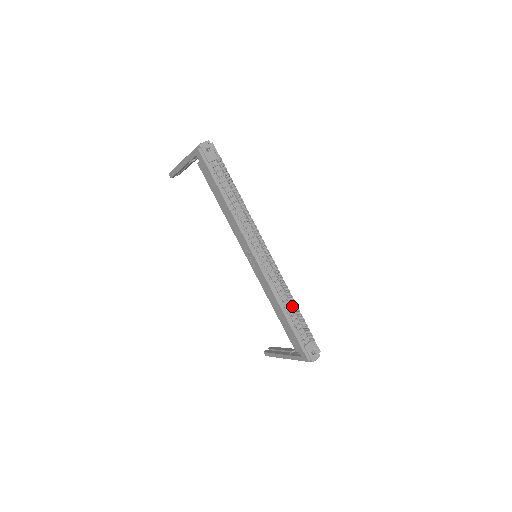
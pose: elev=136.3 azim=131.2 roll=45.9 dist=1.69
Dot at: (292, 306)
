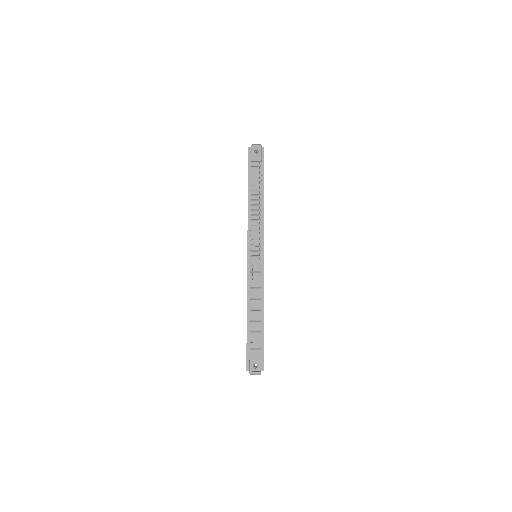
Dot at: (259, 312)
